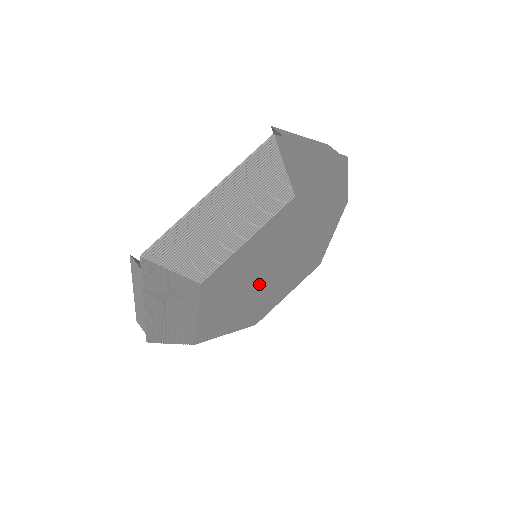
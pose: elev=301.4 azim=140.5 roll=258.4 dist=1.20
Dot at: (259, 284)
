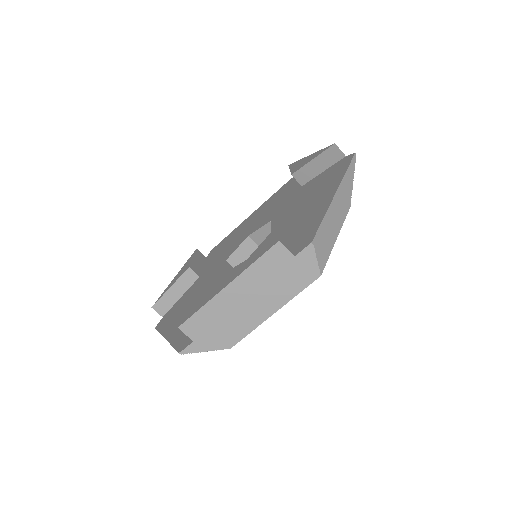
Dot at: occluded
